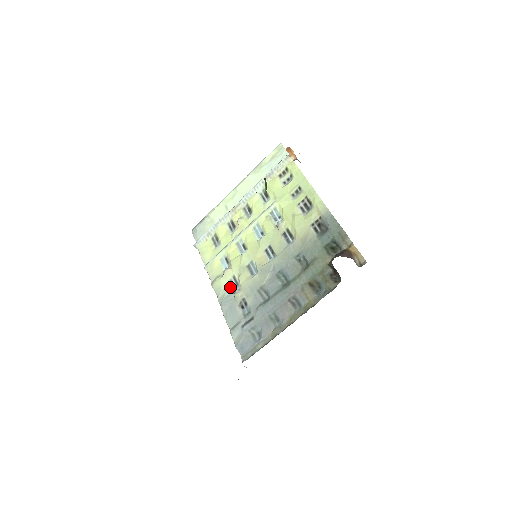
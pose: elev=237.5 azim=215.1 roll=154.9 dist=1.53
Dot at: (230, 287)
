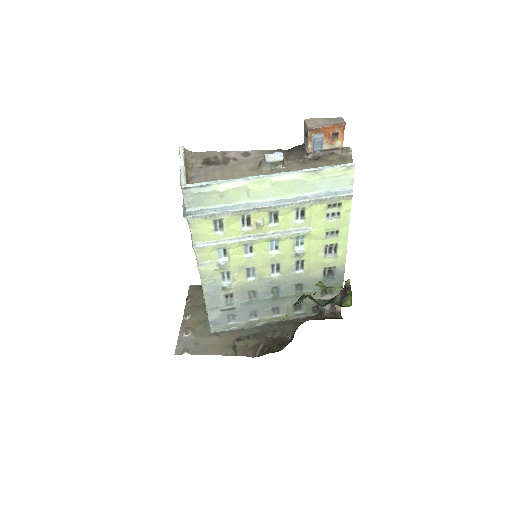
Dot at: (220, 277)
